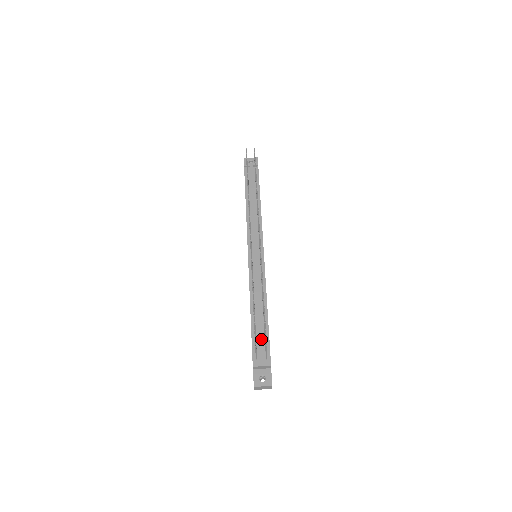
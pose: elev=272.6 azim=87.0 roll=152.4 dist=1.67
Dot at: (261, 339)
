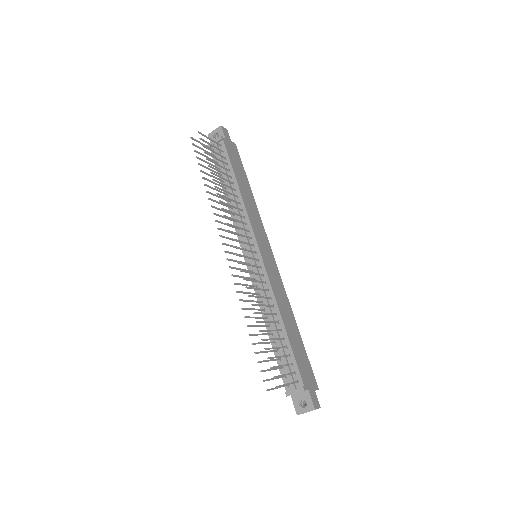
Dot at: (285, 361)
